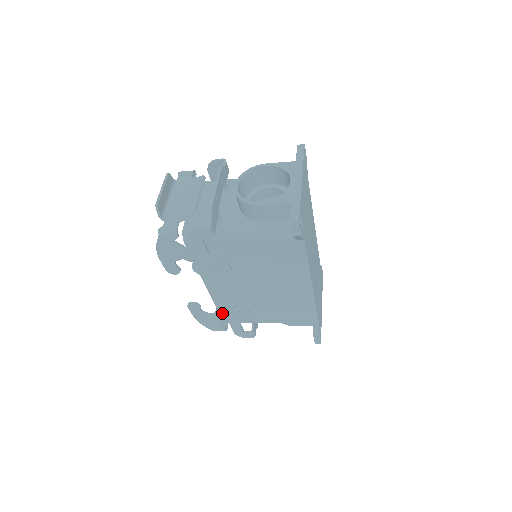
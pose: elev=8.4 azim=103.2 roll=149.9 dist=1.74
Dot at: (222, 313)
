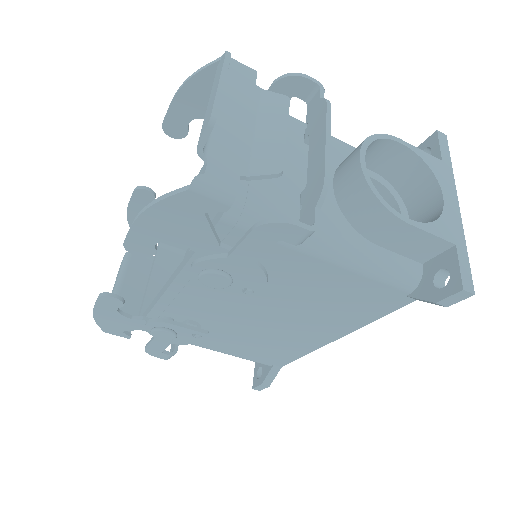
Dot at: (164, 330)
